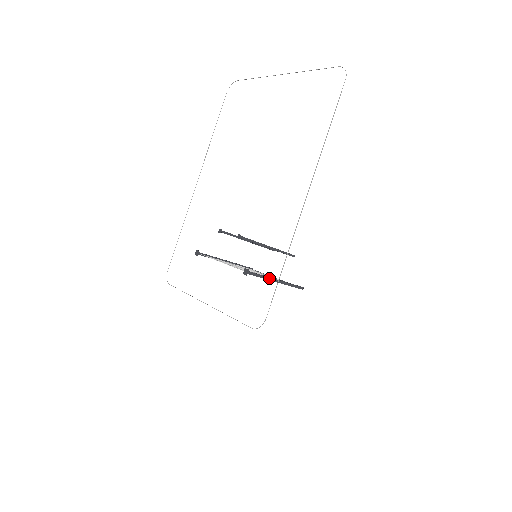
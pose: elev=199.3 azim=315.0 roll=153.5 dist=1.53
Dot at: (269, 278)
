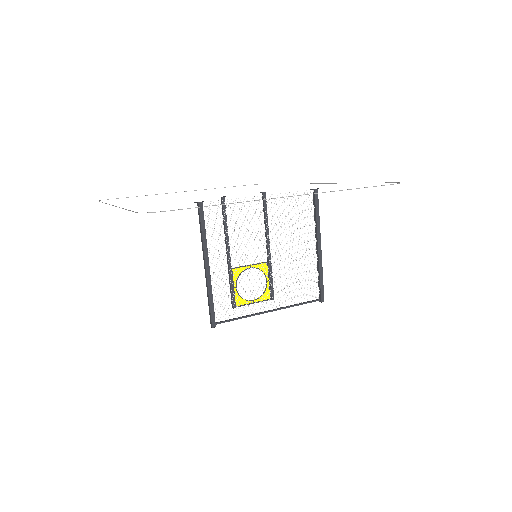
Dot at: (318, 231)
